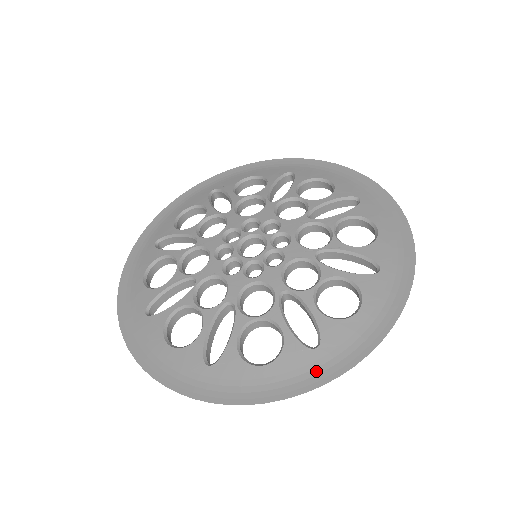
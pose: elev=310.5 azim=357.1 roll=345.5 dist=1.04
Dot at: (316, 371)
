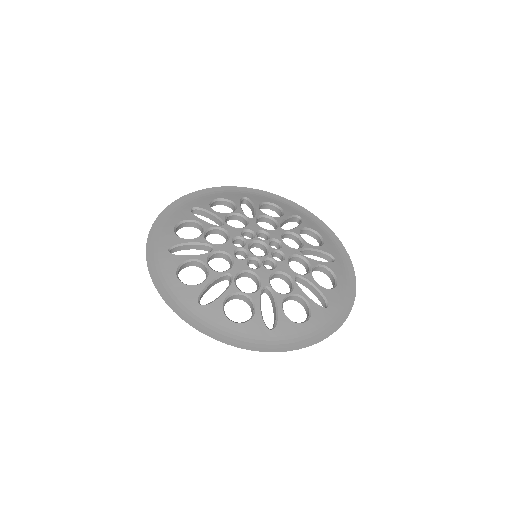
Dot at: (265, 342)
